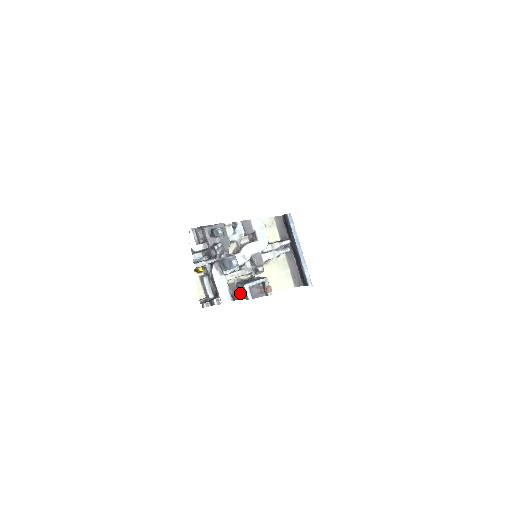
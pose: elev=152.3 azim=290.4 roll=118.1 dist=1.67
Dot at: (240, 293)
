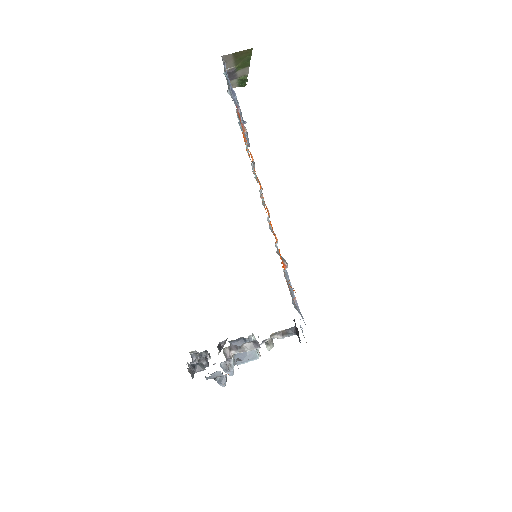
Dot at: occluded
